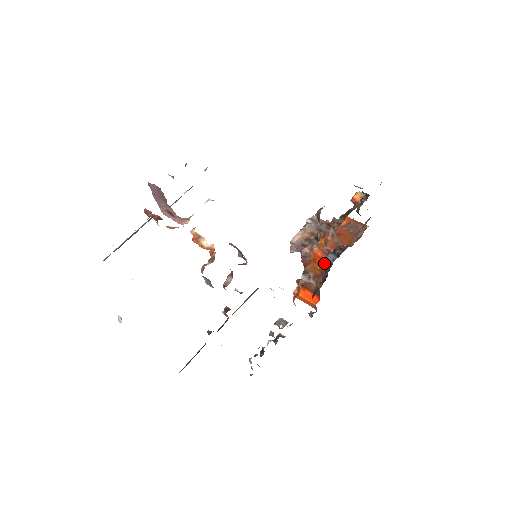
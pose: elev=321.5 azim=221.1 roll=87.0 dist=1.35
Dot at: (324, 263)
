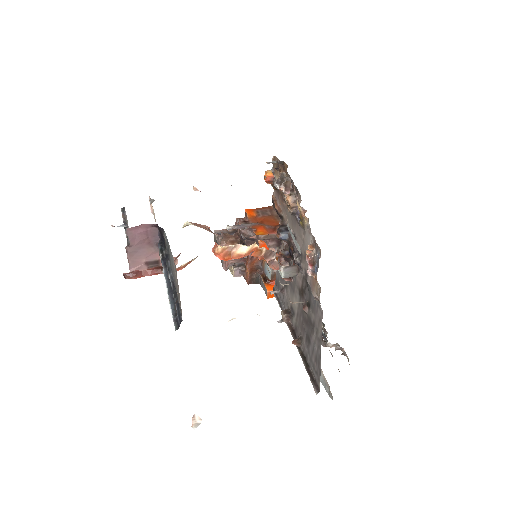
Dot at: occluded
